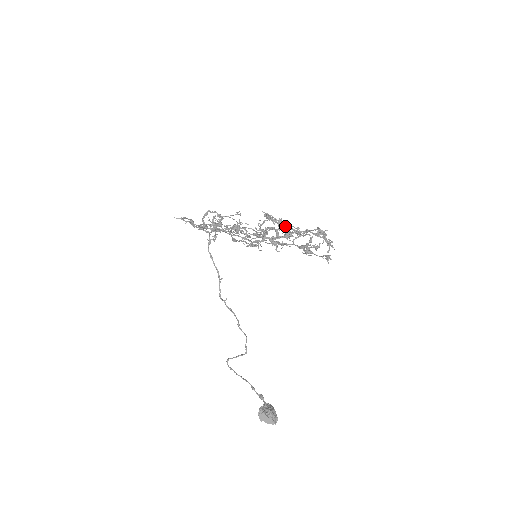
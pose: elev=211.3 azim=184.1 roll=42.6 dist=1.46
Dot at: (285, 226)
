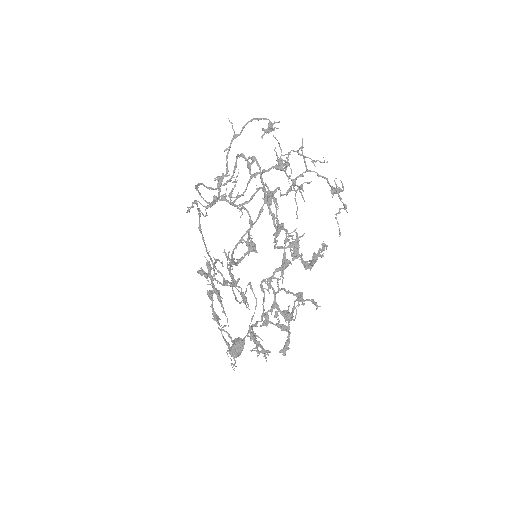
Dot at: (210, 298)
